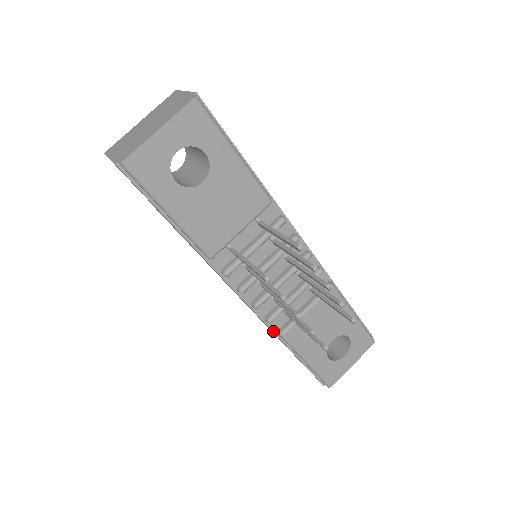
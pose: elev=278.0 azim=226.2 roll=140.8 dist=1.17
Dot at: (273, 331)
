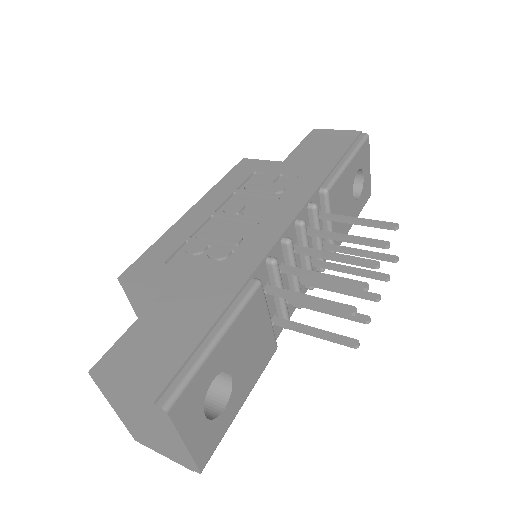
Dot at: occluded
